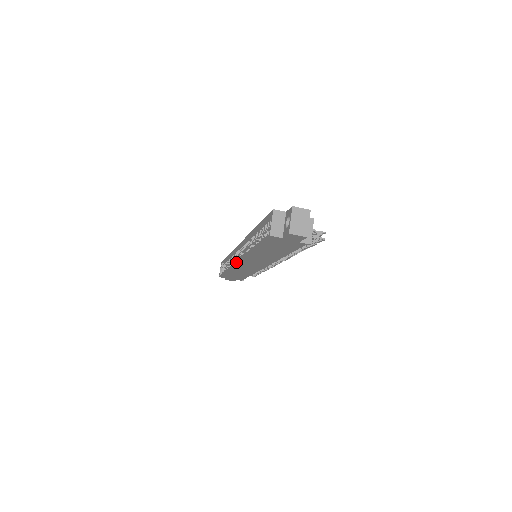
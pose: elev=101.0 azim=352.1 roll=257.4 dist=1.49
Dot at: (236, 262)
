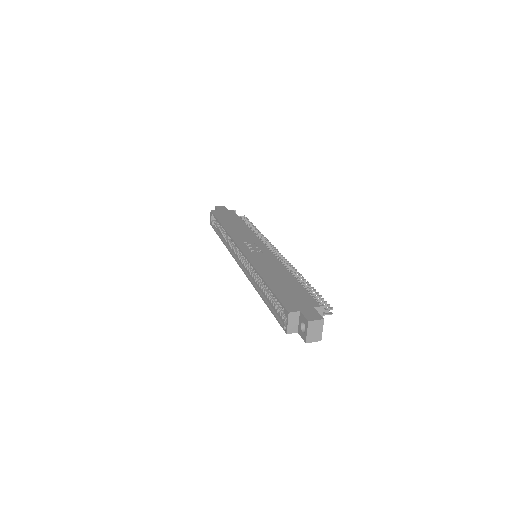
Dot at: (238, 264)
